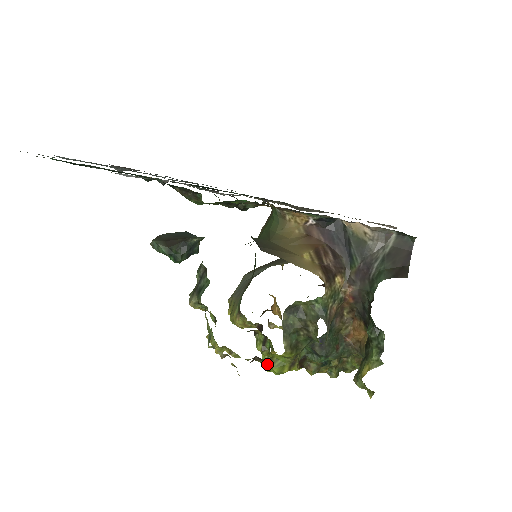
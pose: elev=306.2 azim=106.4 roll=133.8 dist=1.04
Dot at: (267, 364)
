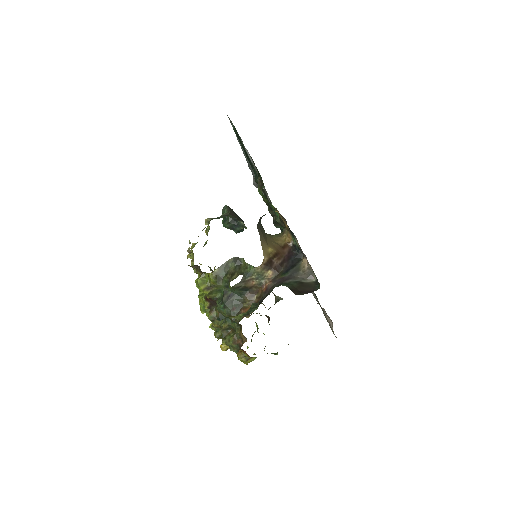
Dot at: (199, 277)
